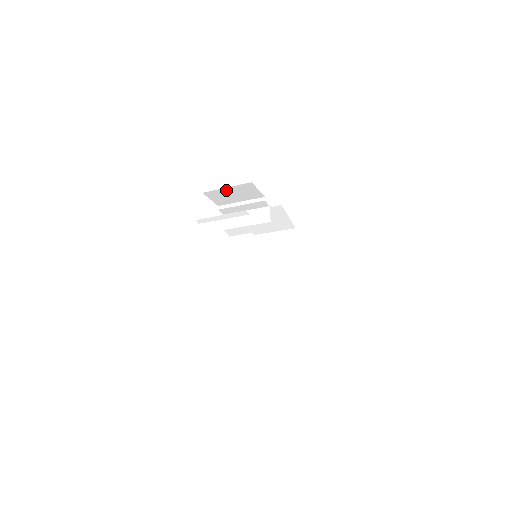
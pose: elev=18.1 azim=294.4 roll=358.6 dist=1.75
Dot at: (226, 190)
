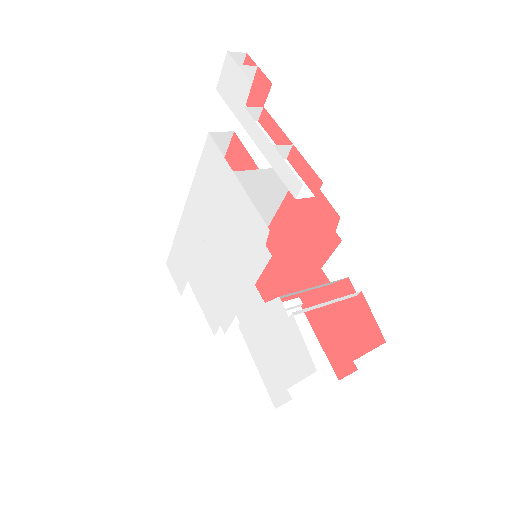
Dot at: occluded
